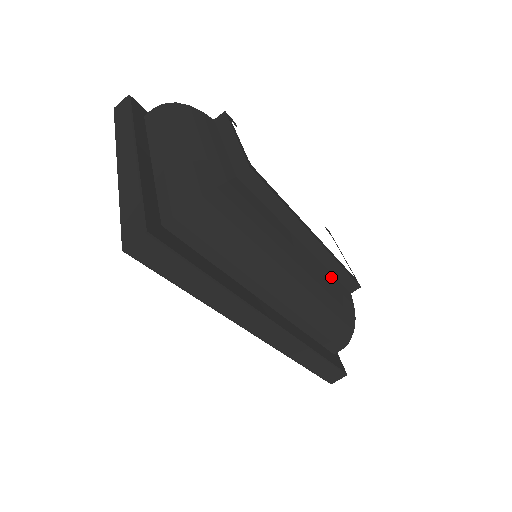
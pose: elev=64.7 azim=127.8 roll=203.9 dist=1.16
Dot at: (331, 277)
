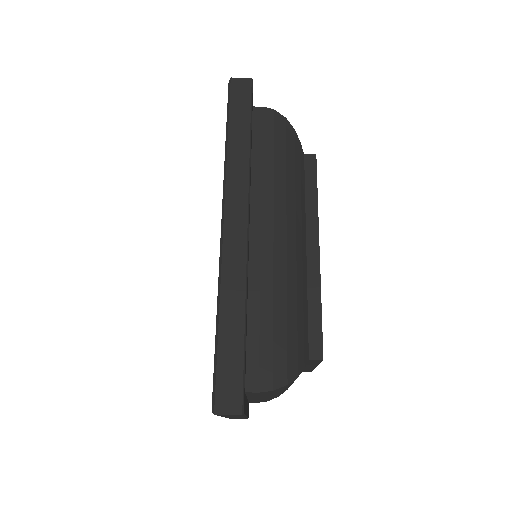
Dot at: (306, 305)
